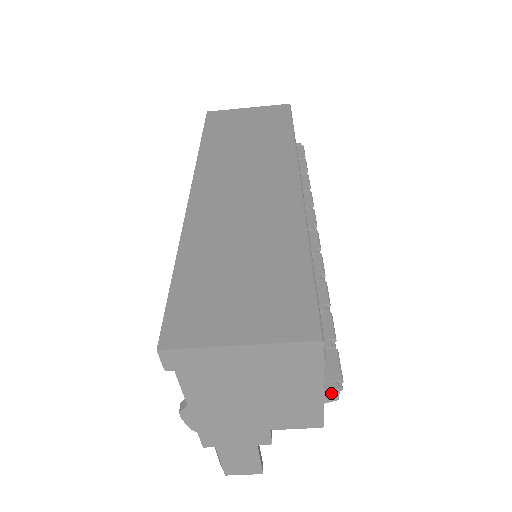
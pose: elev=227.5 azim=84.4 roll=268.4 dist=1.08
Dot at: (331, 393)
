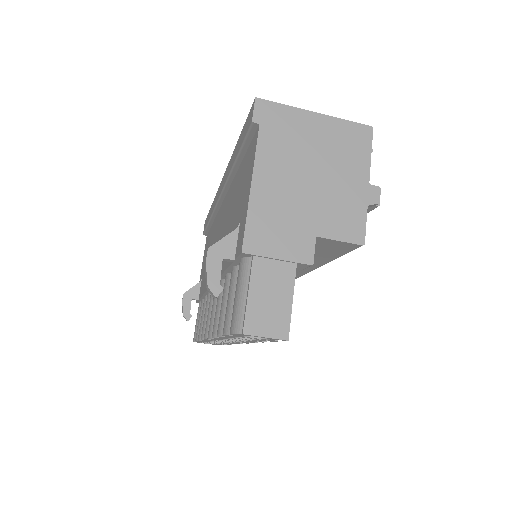
Dot at: (374, 192)
